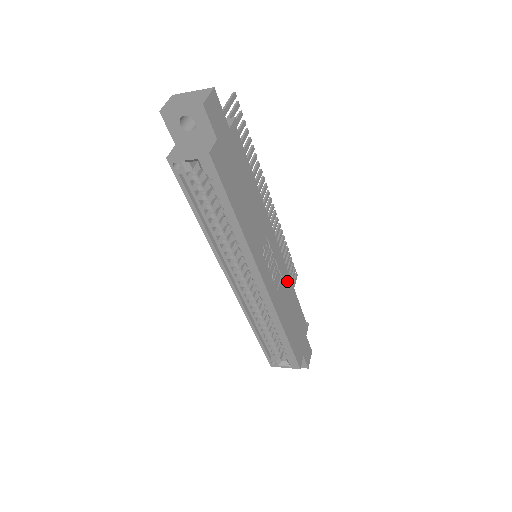
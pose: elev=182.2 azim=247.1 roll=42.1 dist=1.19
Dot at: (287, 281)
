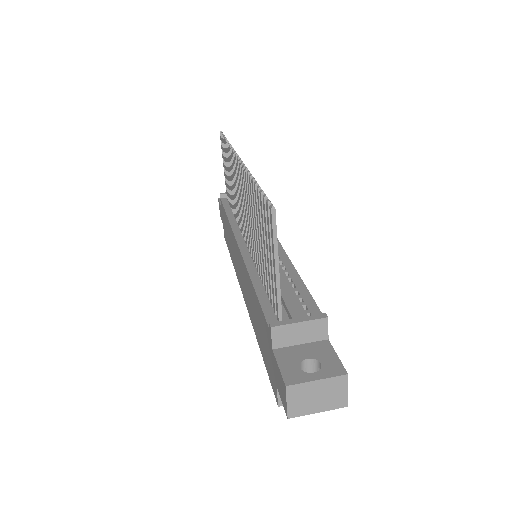
Dot at: occluded
